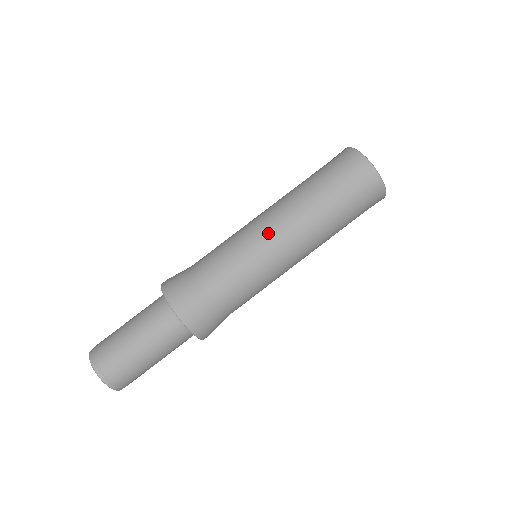
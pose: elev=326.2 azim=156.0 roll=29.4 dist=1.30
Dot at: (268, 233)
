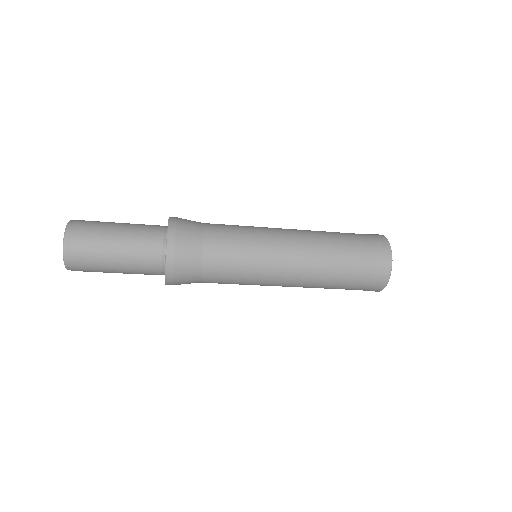
Dot at: (282, 254)
